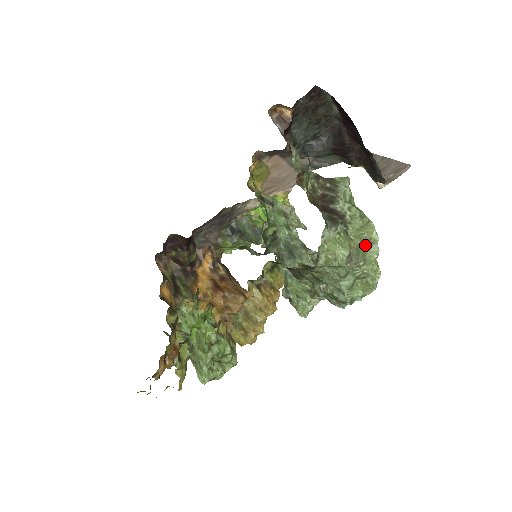
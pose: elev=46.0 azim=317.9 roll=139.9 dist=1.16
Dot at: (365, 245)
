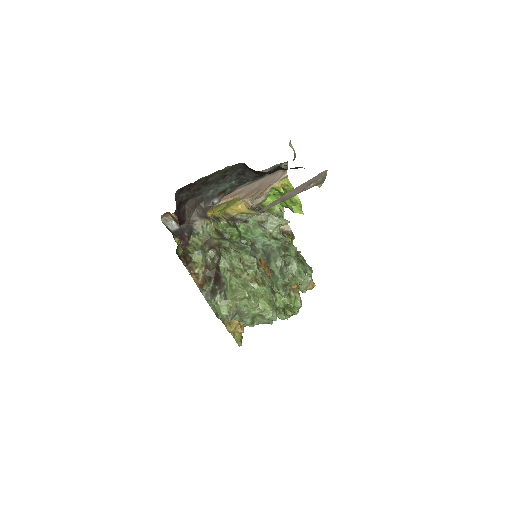
Dot at: (243, 301)
